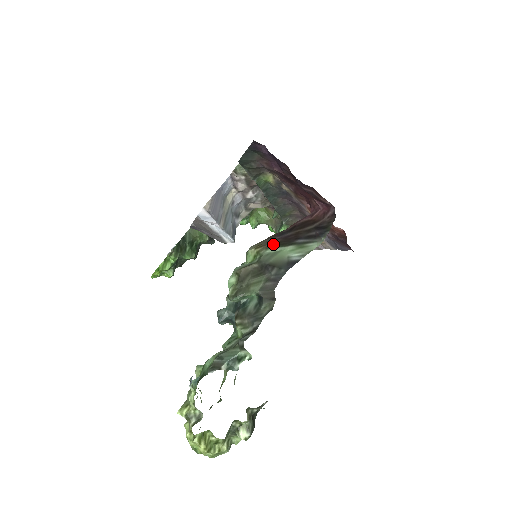
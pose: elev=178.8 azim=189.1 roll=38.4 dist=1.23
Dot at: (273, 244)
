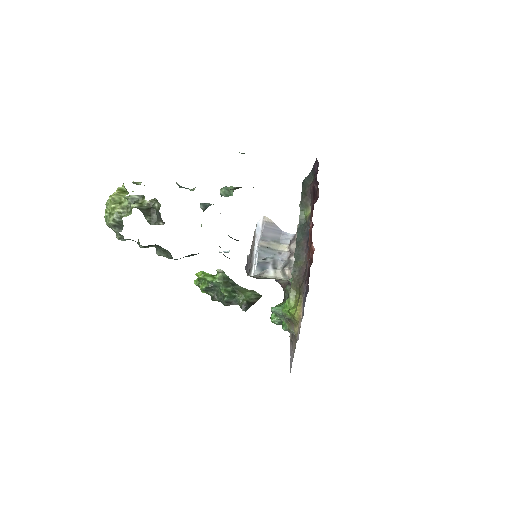
Dot at: occluded
